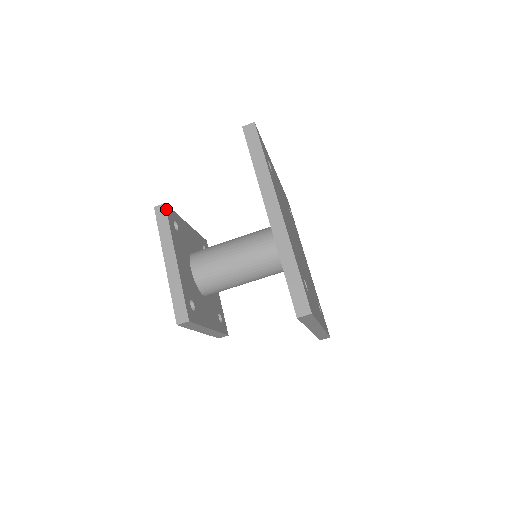
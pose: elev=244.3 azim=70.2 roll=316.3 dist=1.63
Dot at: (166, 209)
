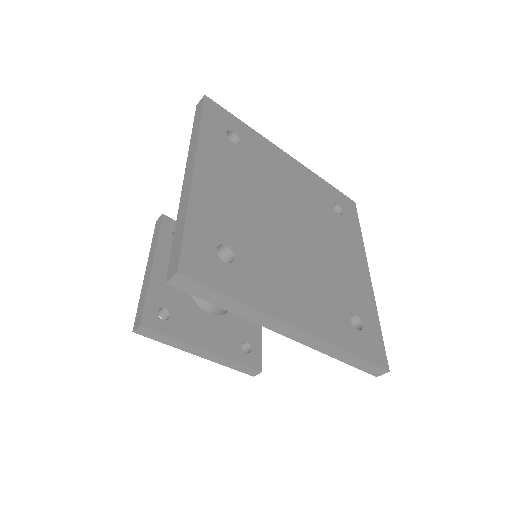
Dot at: (162, 219)
